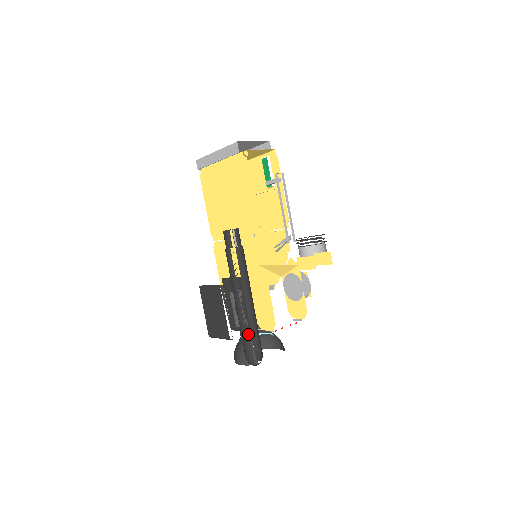
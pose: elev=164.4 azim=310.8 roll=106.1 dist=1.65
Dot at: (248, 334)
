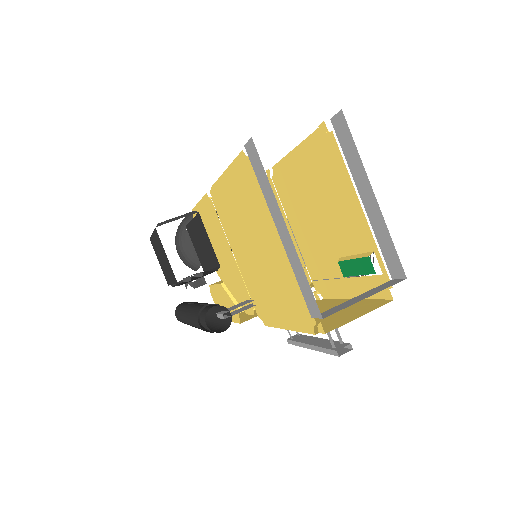
Dot at: occluded
